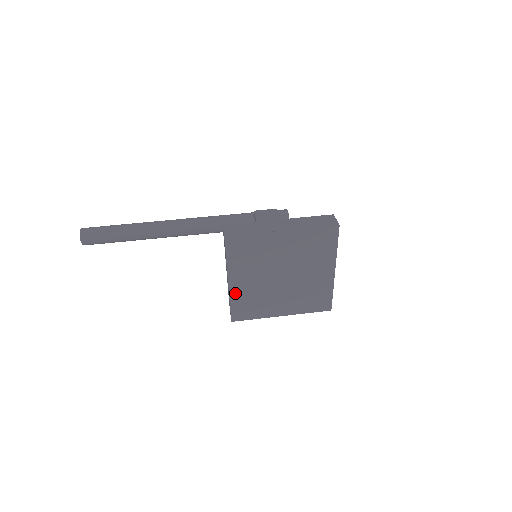
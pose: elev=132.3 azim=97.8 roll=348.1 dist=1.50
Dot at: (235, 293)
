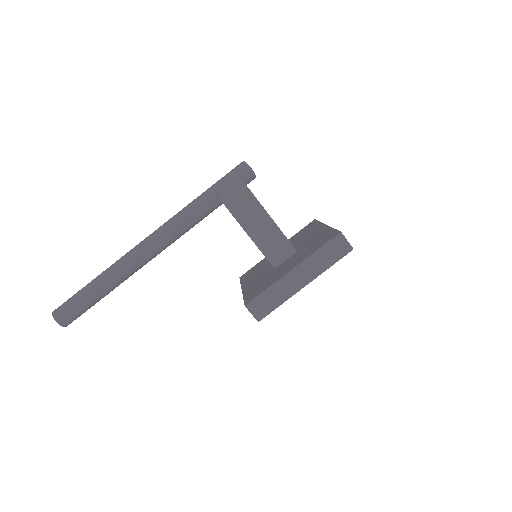
Dot at: occluded
